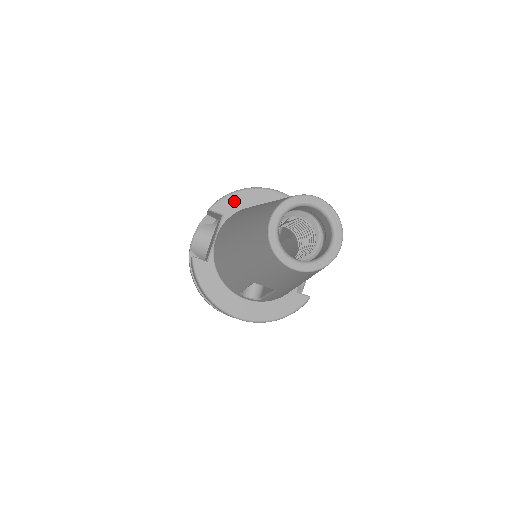
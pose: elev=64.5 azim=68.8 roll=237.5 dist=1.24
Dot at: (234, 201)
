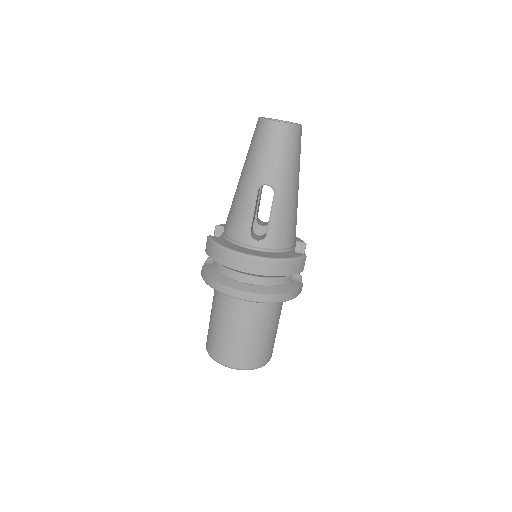
Dot at: occluded
